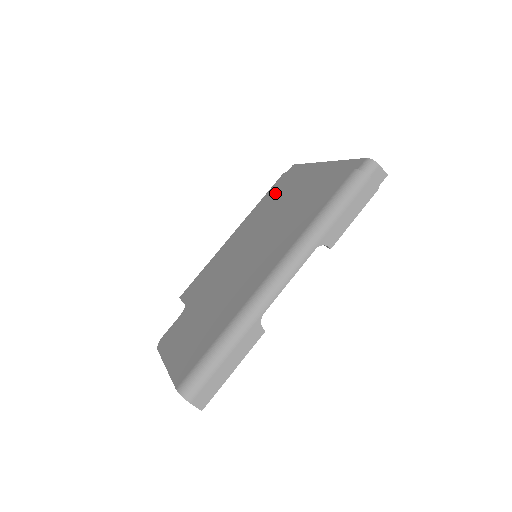
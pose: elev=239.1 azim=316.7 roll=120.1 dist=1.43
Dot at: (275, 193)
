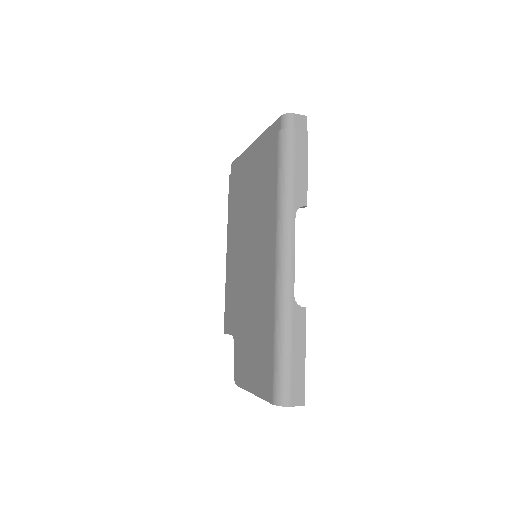
Dot at: (234, 196)
